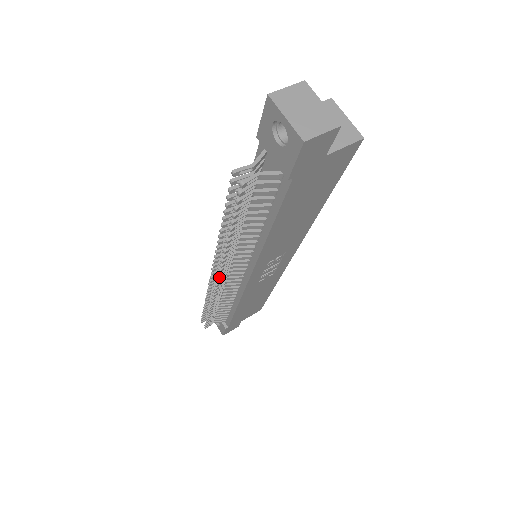
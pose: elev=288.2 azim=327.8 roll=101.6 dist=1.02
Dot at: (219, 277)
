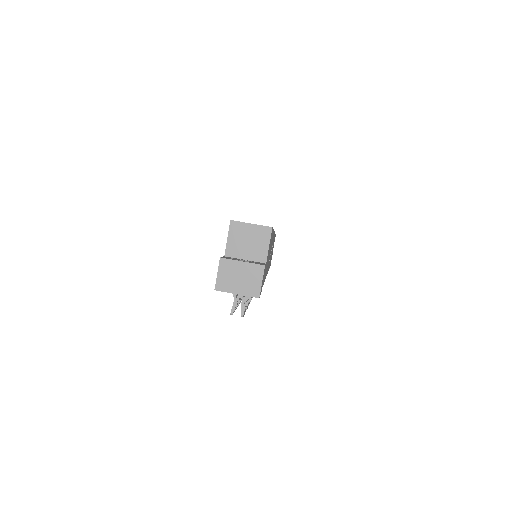
Dot at: occluded
